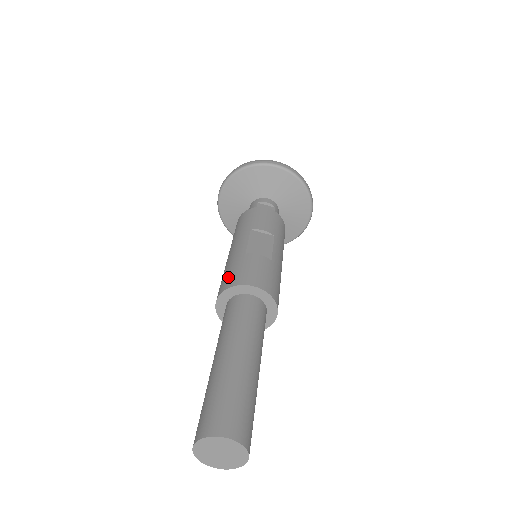
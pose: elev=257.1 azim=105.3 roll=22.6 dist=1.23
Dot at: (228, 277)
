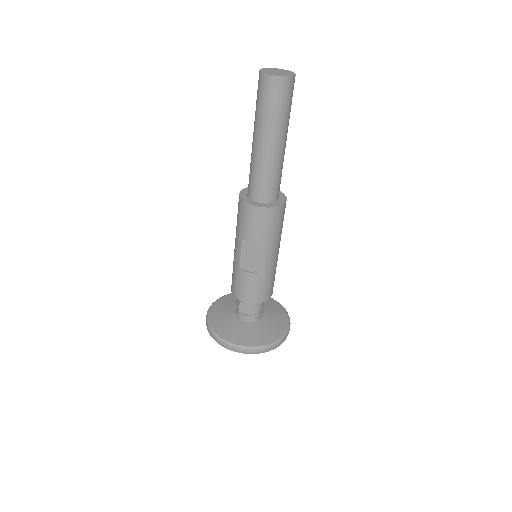
Dot at: occluded
